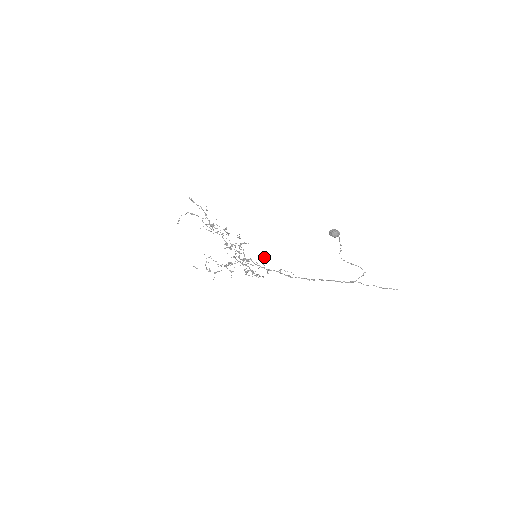
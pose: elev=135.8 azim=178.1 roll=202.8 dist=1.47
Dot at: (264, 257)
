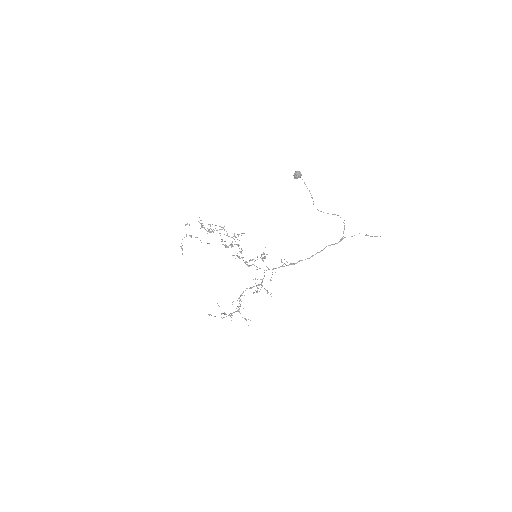
Dot at: (263, 258)
